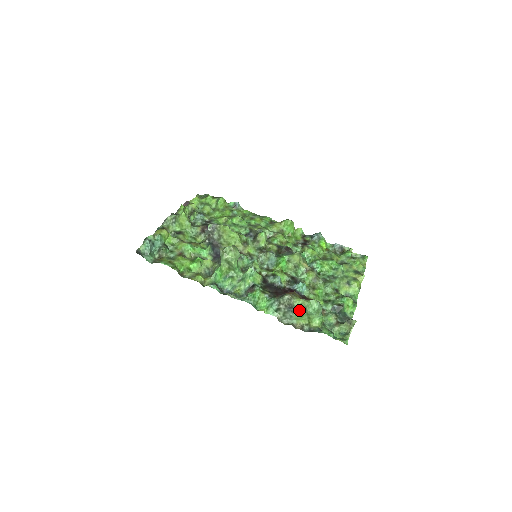
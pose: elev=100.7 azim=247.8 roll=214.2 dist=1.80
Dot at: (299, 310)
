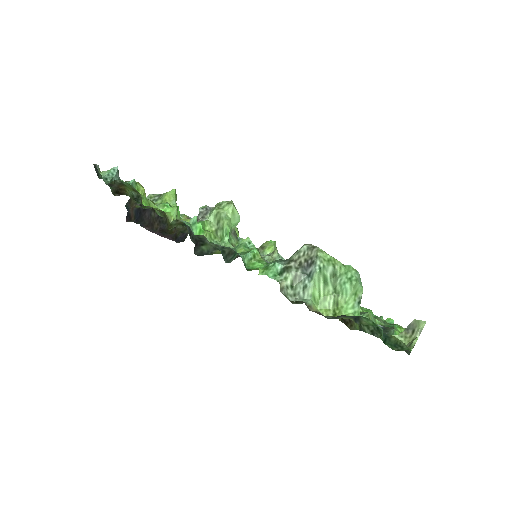
Dot at: (324, 270)
